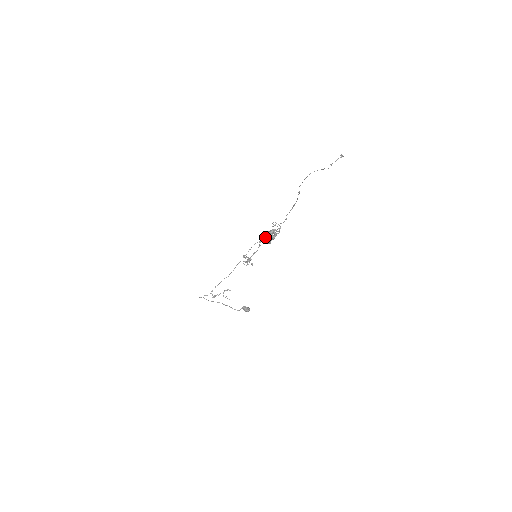
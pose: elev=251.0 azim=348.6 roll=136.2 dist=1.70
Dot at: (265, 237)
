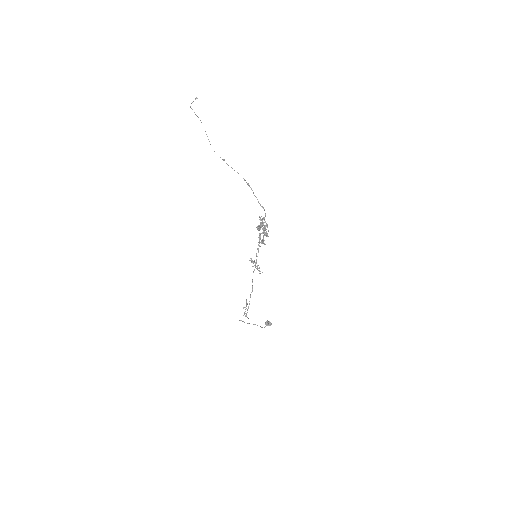
Dot at: occluded
